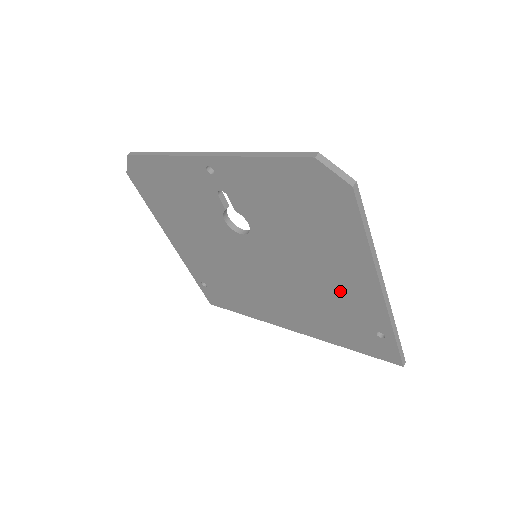
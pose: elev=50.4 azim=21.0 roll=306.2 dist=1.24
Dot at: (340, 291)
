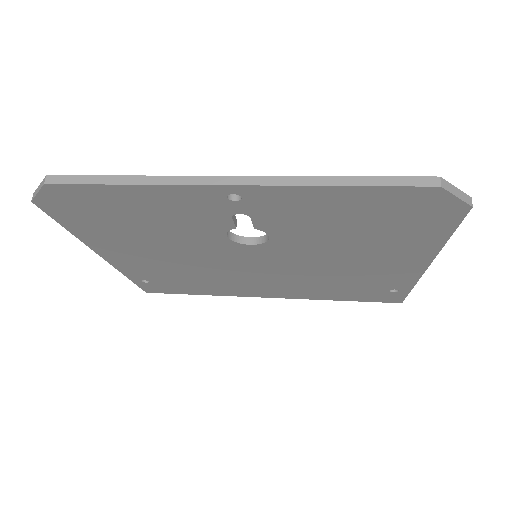
Dot at: (370, 272)
